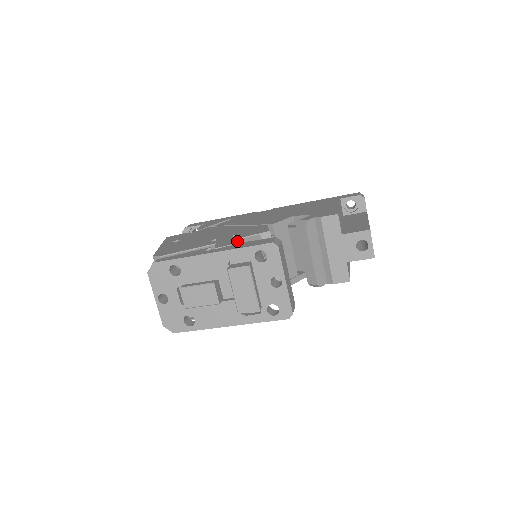
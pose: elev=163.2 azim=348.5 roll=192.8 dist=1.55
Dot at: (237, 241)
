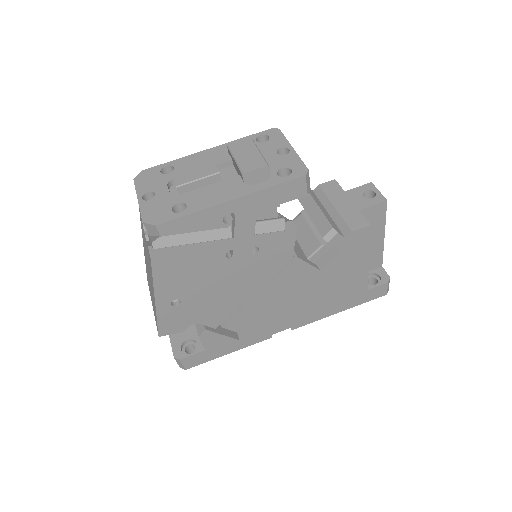
Dot at: occluded
